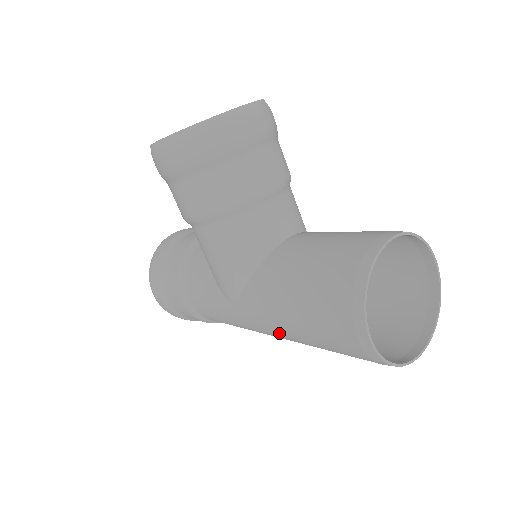
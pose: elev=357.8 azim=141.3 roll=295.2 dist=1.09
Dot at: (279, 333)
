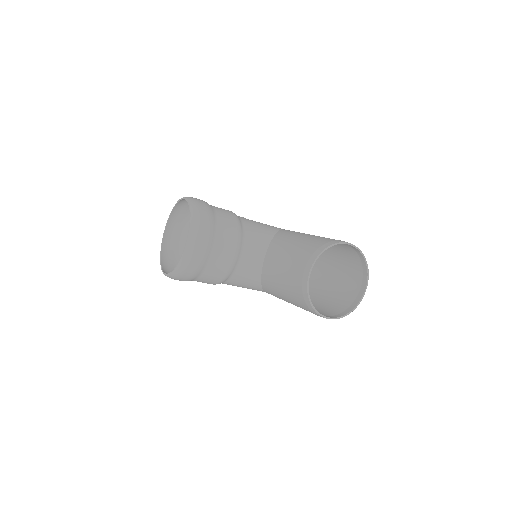
Dot at: occluded
